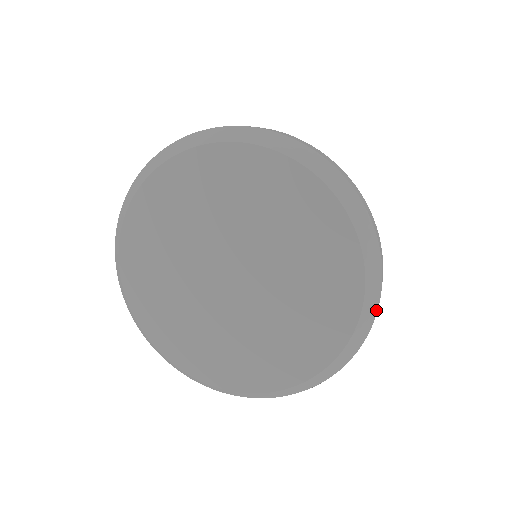
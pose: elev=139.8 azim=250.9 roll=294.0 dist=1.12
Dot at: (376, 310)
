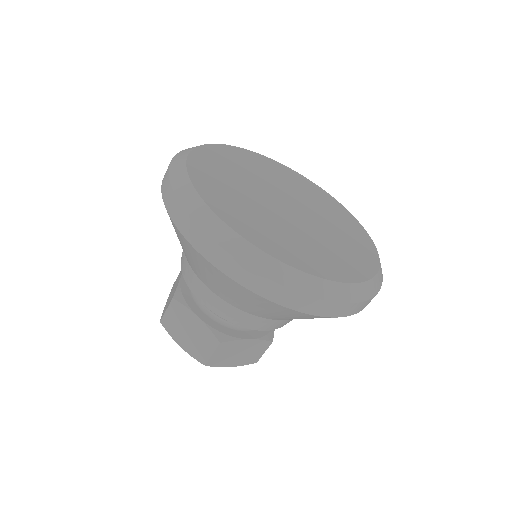
Dot at: occluded
